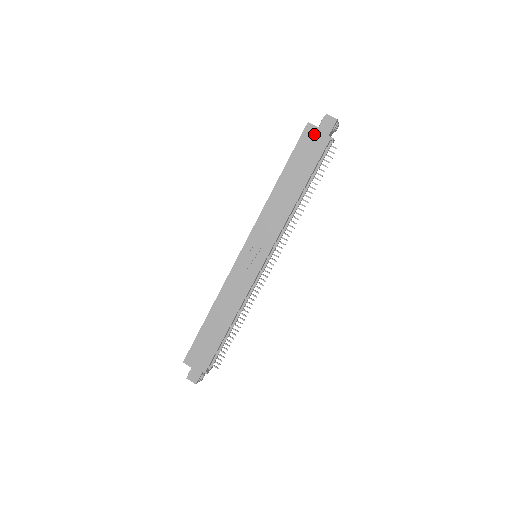
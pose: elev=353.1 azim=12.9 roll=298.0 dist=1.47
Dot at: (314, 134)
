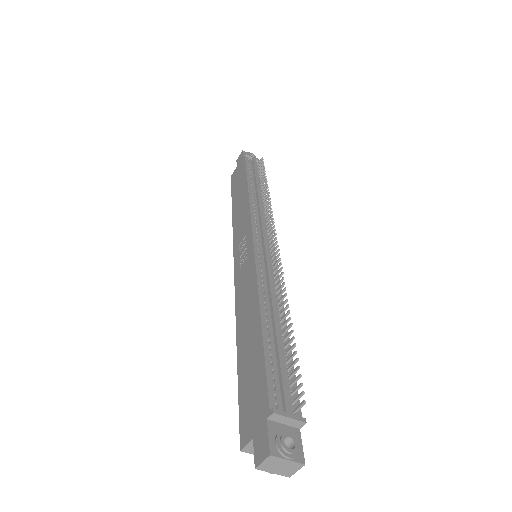
Dot at: (236, 171)
